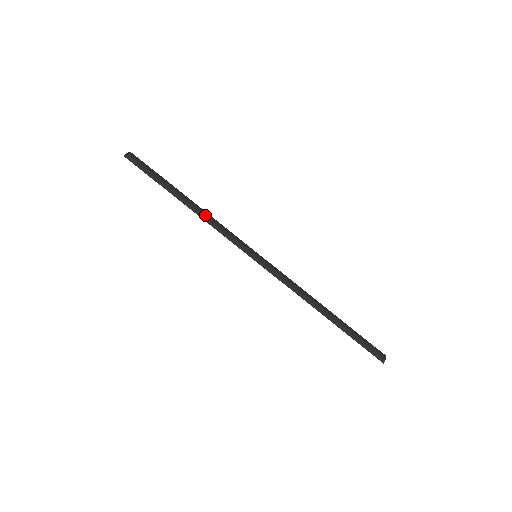
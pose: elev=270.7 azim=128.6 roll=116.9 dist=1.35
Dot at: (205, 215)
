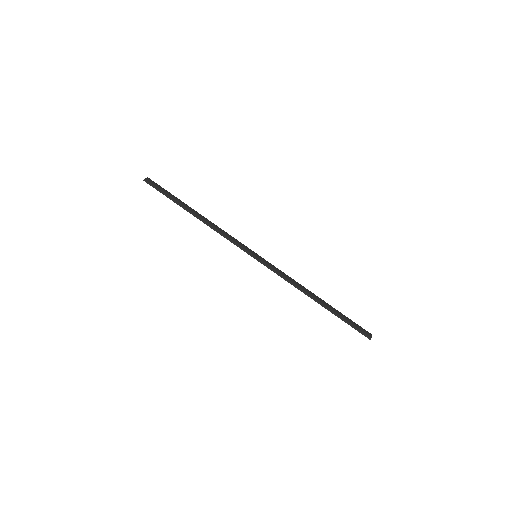
Dot at: (212, 224)
